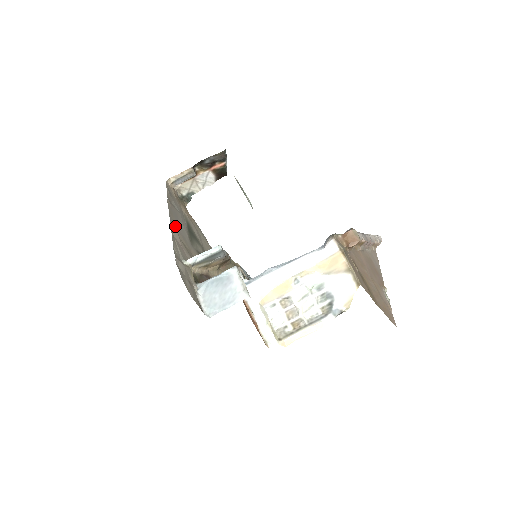
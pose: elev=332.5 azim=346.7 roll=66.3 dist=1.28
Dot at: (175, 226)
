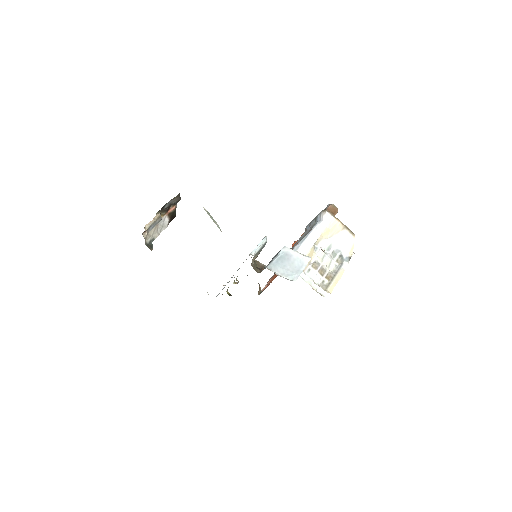
Dot at: occluded
